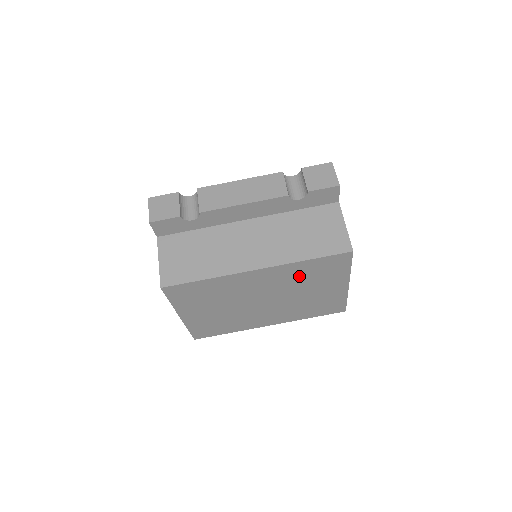
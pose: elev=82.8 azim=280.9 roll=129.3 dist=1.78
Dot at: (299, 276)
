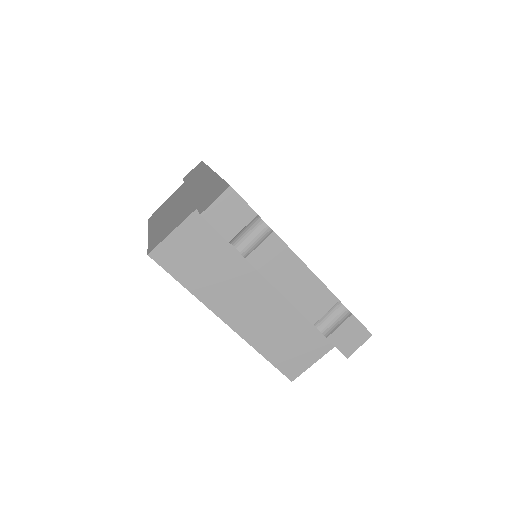
Dot at: occluded
